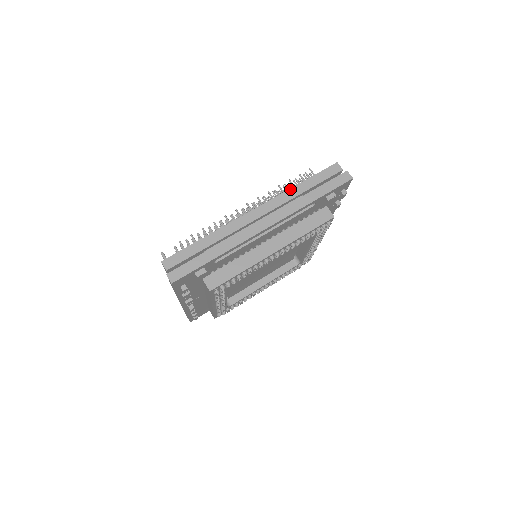
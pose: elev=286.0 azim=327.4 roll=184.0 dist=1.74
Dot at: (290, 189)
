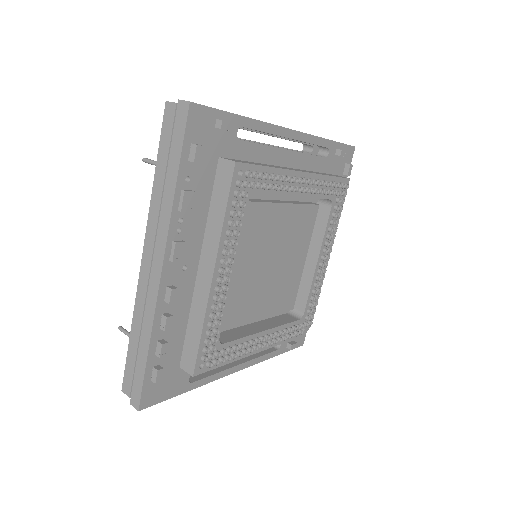
Dot at: occluded
